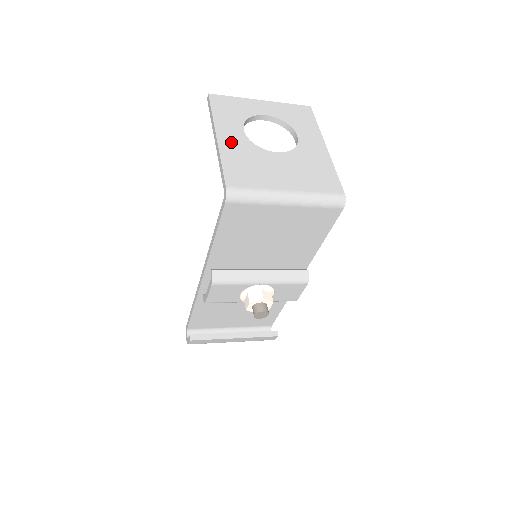
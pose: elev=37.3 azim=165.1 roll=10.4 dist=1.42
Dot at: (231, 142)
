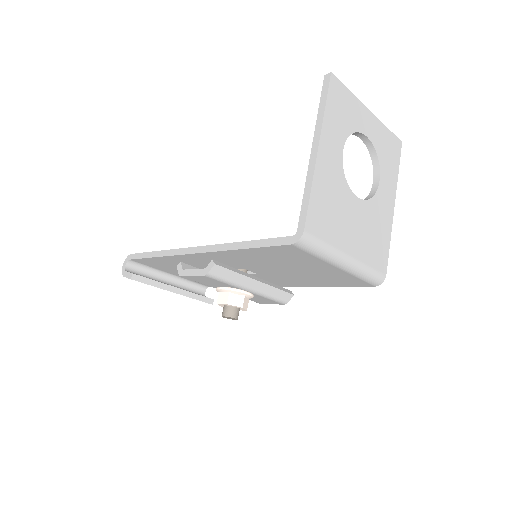
Dot at: (328, 164)
